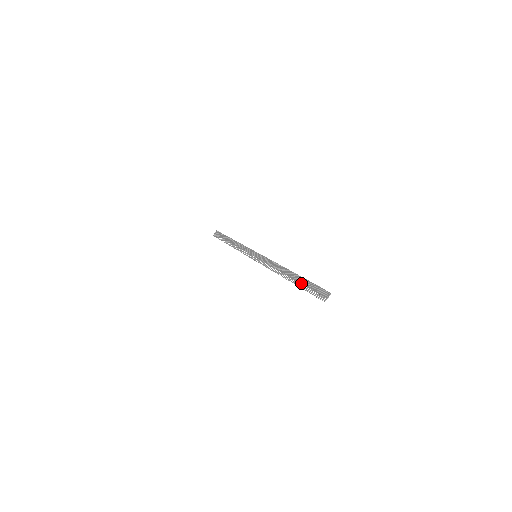
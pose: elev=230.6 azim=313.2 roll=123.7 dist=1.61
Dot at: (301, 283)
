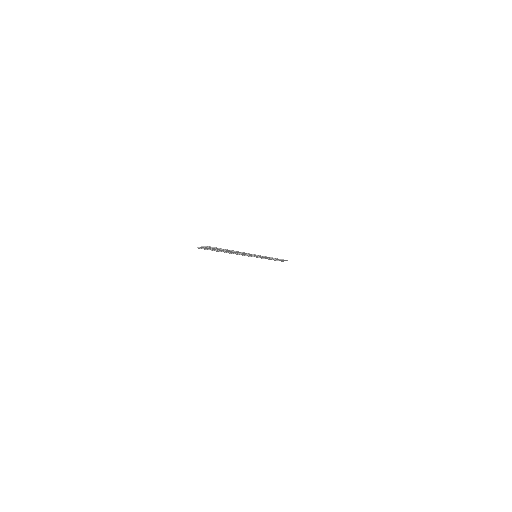
Dot at: occluded
